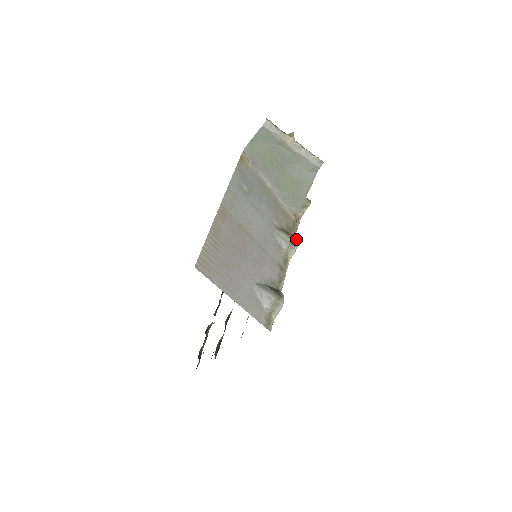
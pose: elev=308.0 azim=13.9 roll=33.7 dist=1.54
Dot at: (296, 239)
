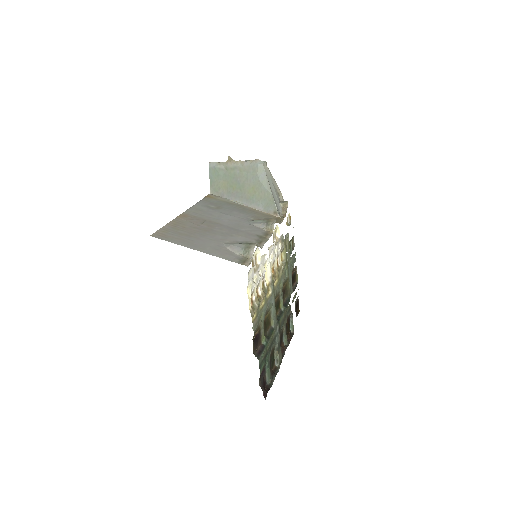
Dot at: (274, 219)
